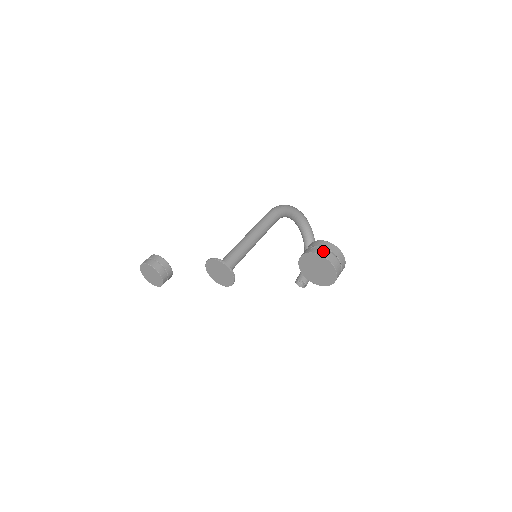
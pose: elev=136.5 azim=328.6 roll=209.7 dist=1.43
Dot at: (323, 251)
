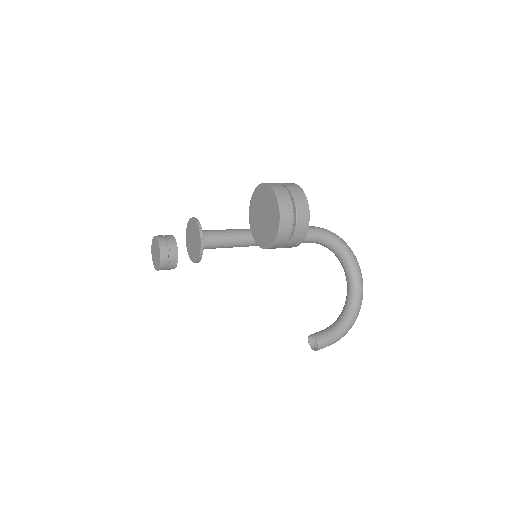
Dot at: (278, 185)
